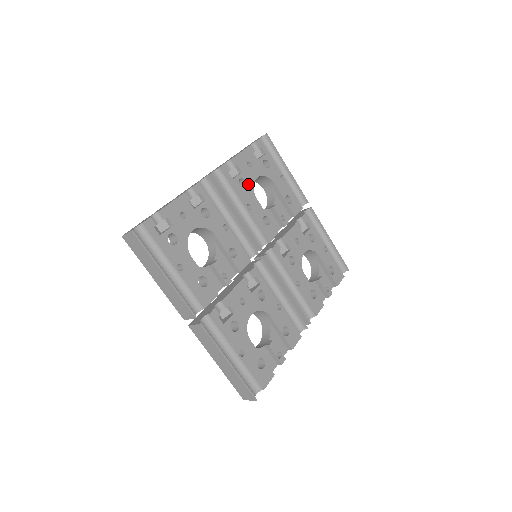
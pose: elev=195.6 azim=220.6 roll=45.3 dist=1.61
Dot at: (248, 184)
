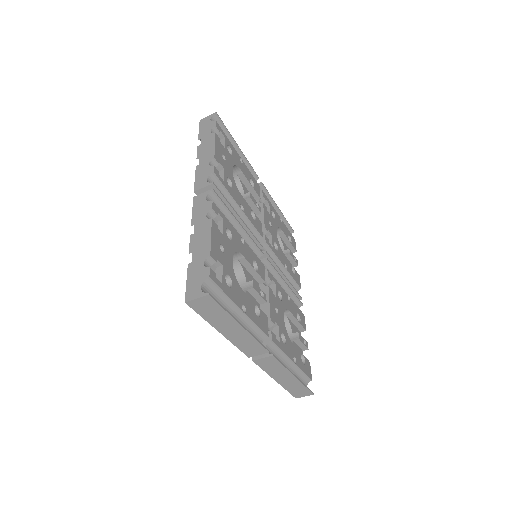
Dot at: (232, 181)
